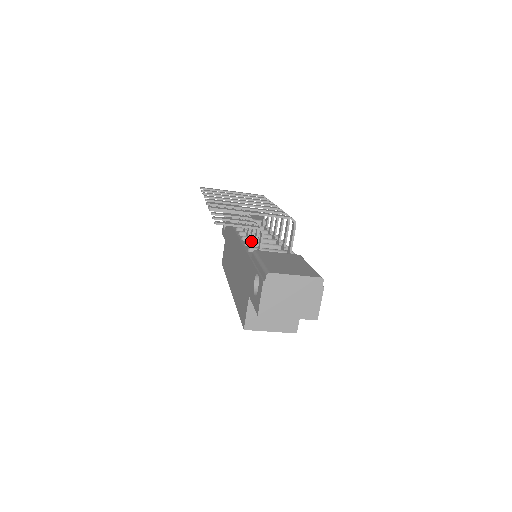
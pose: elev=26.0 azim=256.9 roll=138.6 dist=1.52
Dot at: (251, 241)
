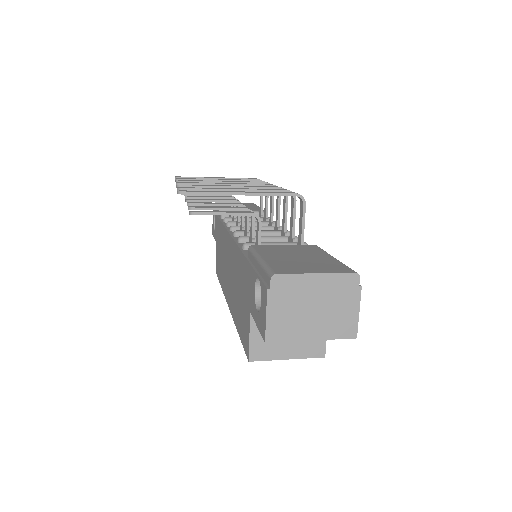
Dot at: occluded
